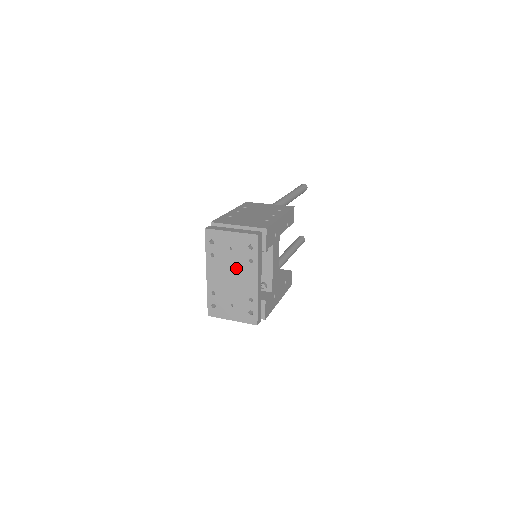
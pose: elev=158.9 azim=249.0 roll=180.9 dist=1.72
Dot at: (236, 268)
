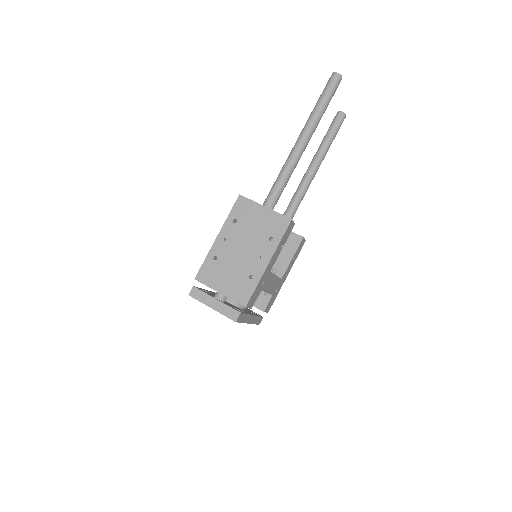
Dot at: occluded
